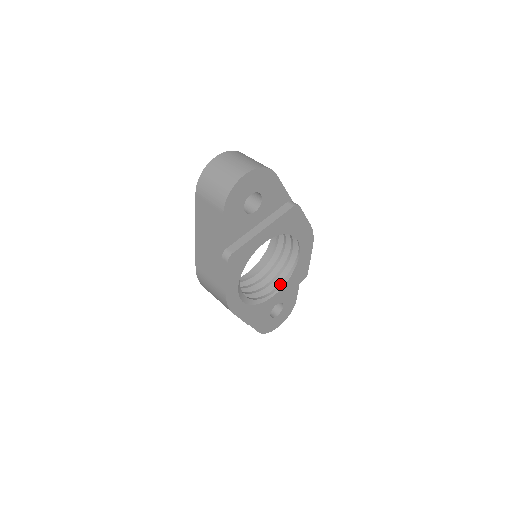
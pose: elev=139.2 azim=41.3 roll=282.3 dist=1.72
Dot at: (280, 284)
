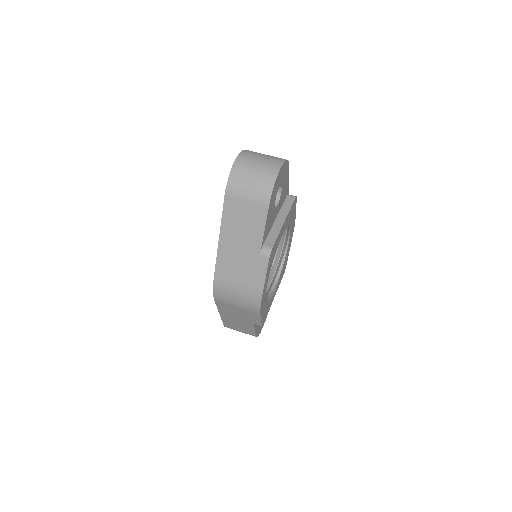
Dot at: (275, 280)
